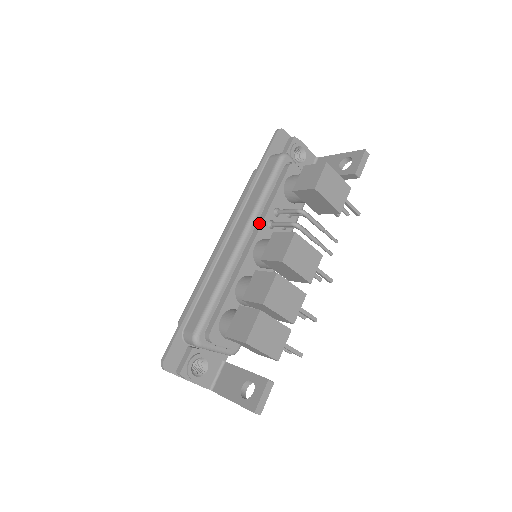
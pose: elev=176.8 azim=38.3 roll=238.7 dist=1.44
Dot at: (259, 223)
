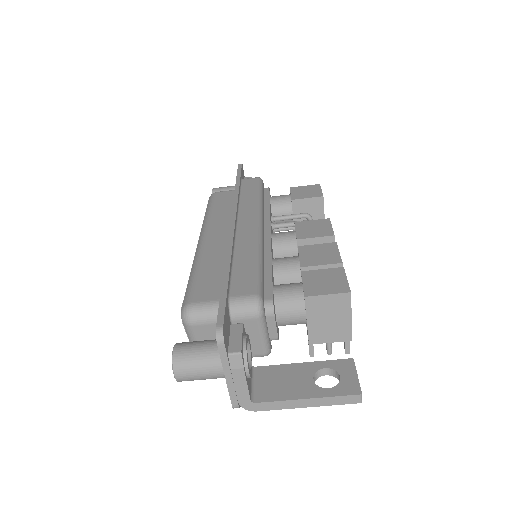
Dot at: (266, 218)
